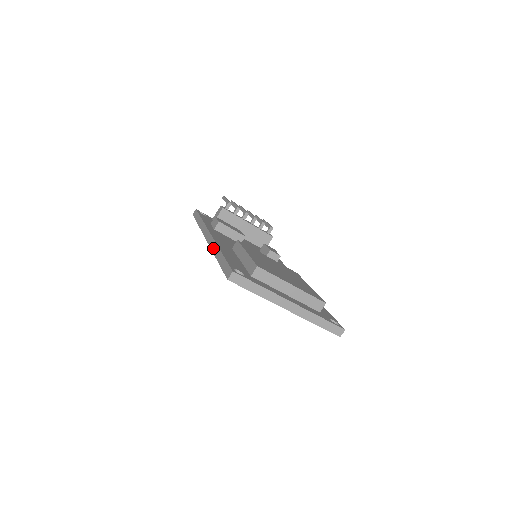
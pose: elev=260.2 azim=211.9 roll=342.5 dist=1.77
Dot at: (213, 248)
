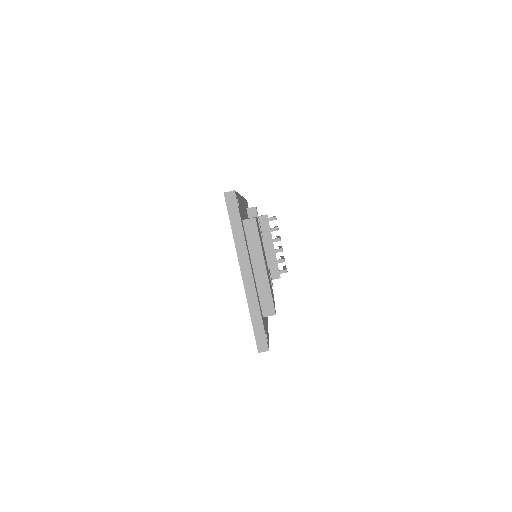
Dot at: occluded
